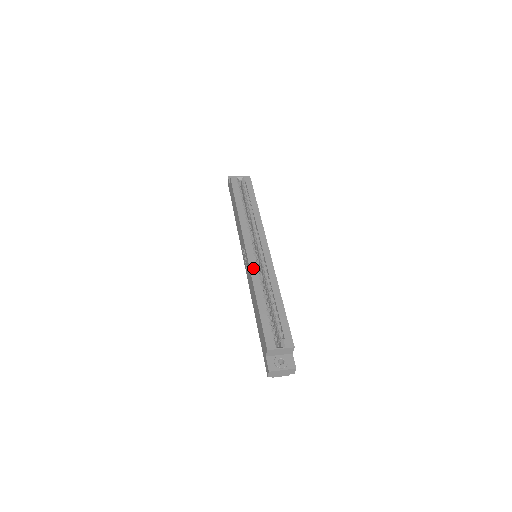
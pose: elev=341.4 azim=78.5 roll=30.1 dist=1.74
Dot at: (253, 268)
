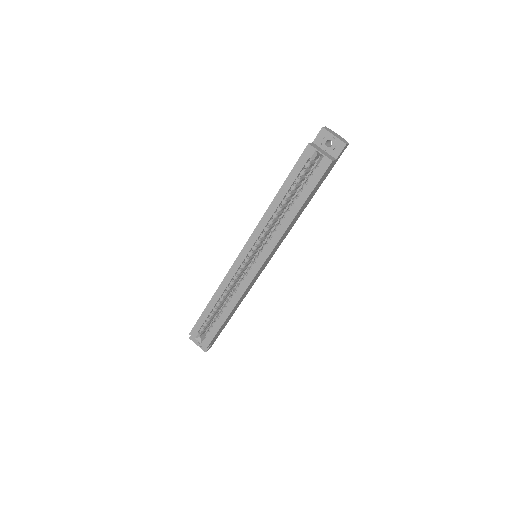
Dot at: (230, 274)
